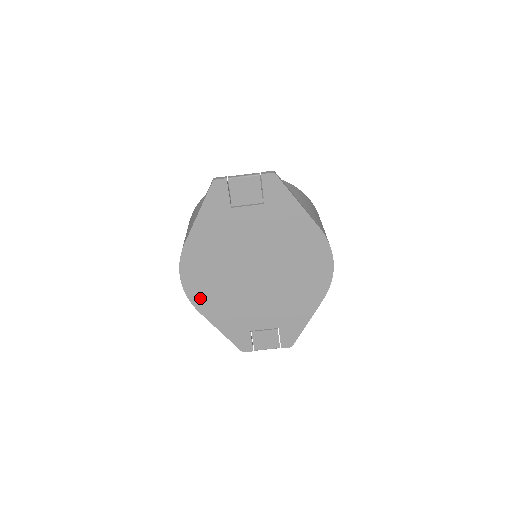
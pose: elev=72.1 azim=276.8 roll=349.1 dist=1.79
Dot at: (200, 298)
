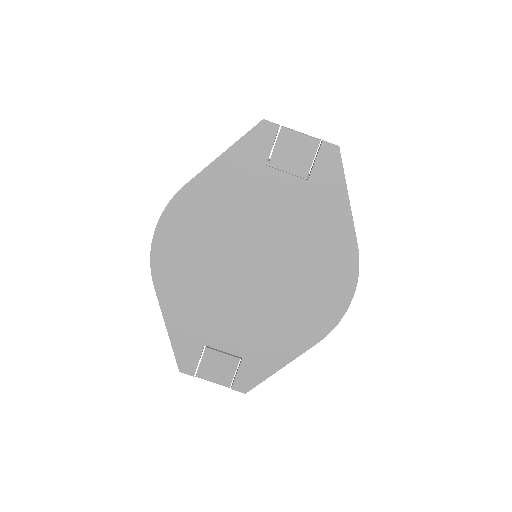
Dot at: (166, 268)
